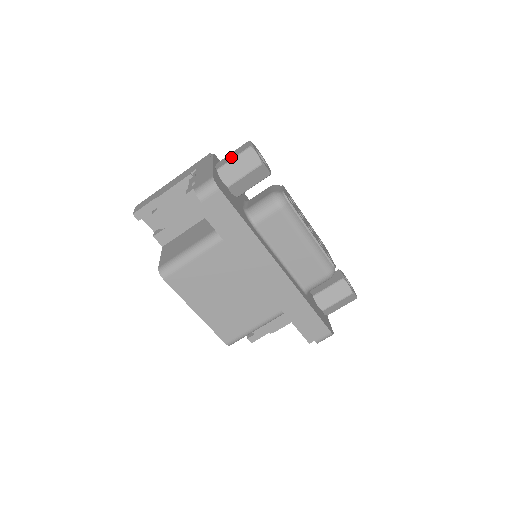
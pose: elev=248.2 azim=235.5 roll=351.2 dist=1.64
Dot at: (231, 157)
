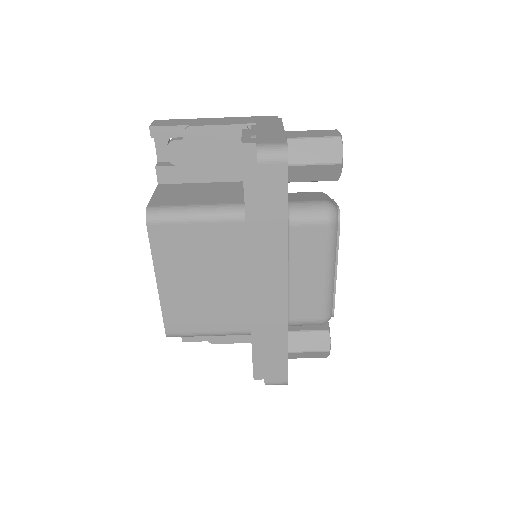
Dot at: (310, 134)
